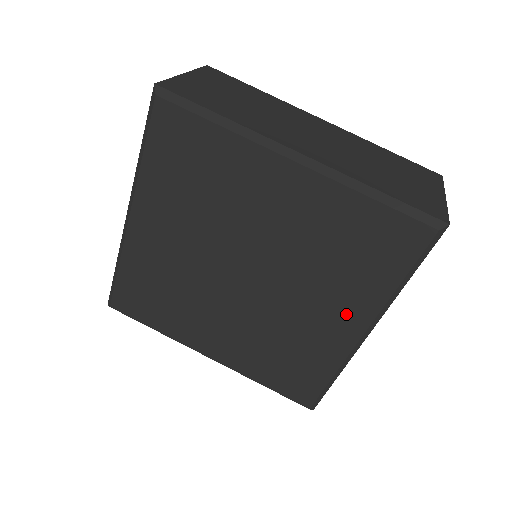
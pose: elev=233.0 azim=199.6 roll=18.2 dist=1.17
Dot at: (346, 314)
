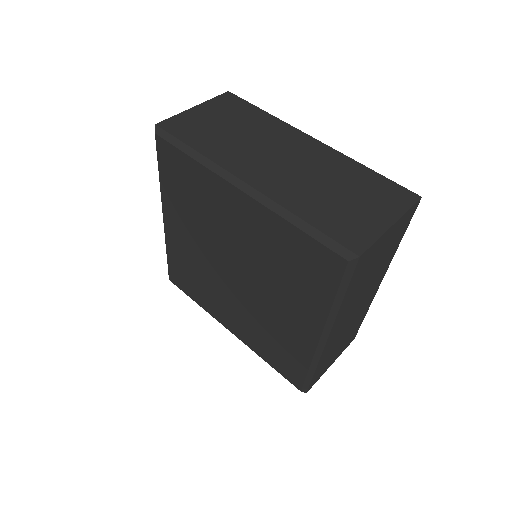
Dot at: (304, 319)
